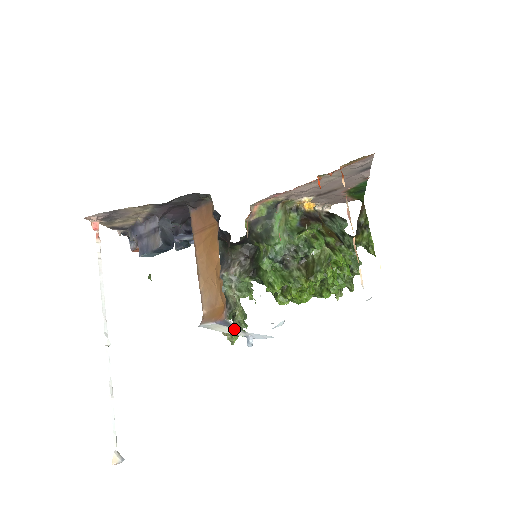
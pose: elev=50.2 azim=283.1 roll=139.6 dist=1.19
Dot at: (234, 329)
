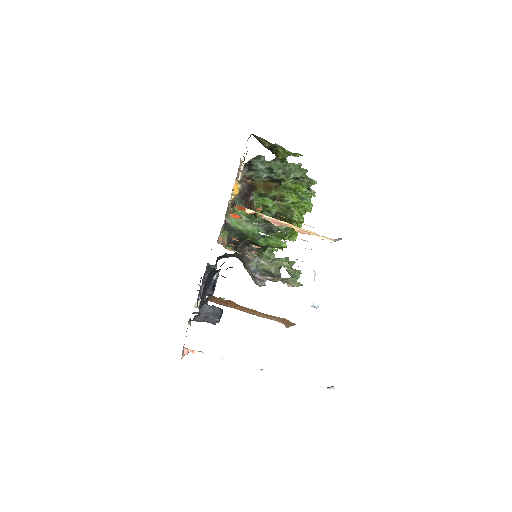
Dot at: occluded
